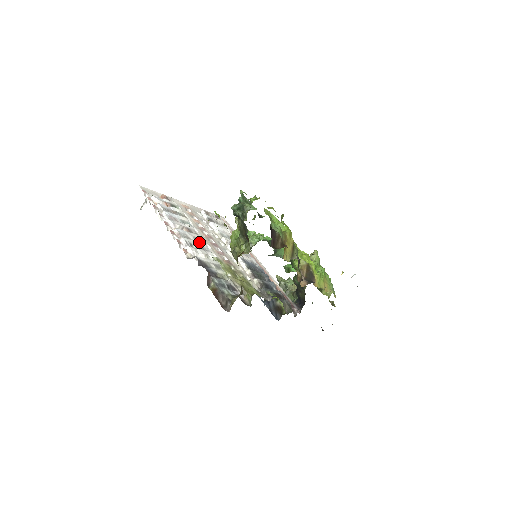
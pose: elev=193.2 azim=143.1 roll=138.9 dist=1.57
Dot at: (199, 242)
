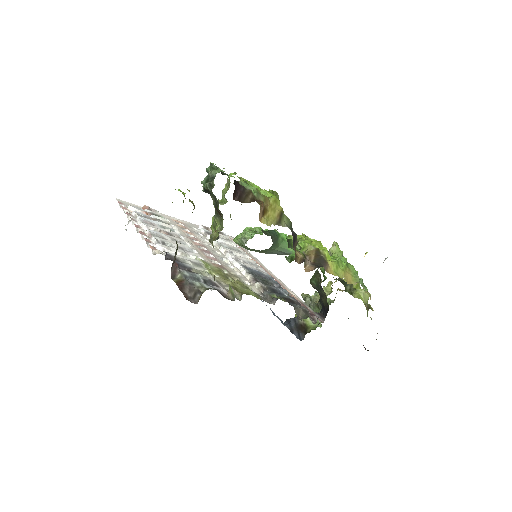
Dot at: (178, 243)
